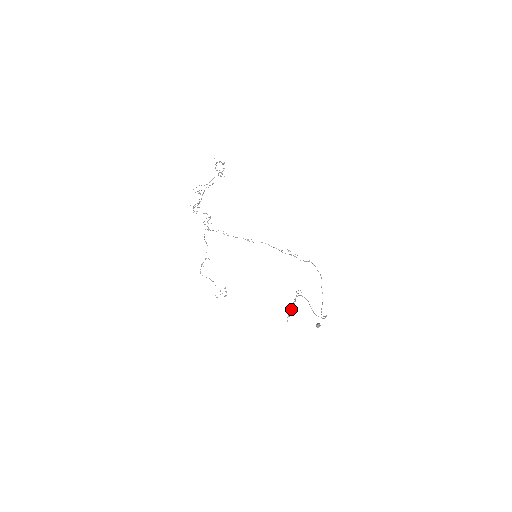
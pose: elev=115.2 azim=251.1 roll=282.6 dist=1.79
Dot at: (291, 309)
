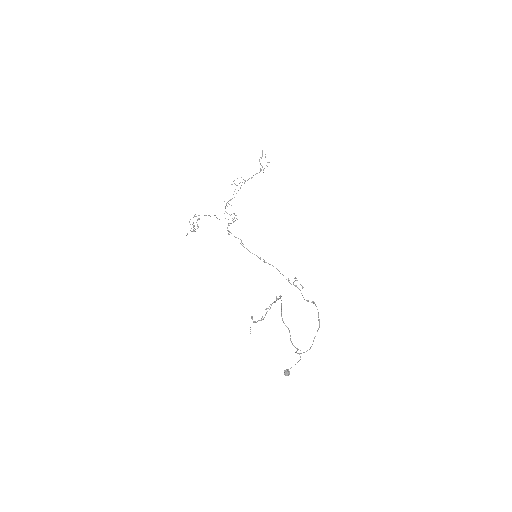
Dot at: (261, 319)
